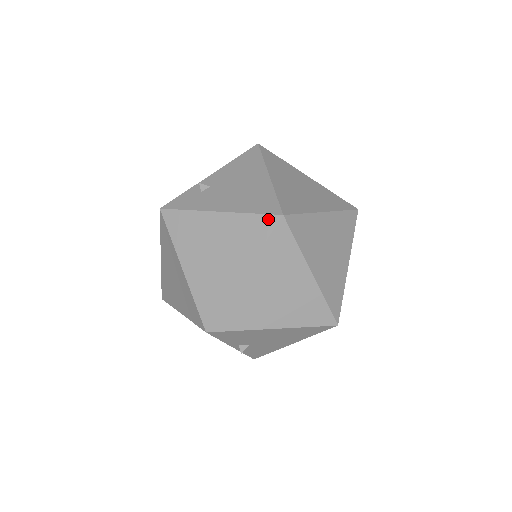
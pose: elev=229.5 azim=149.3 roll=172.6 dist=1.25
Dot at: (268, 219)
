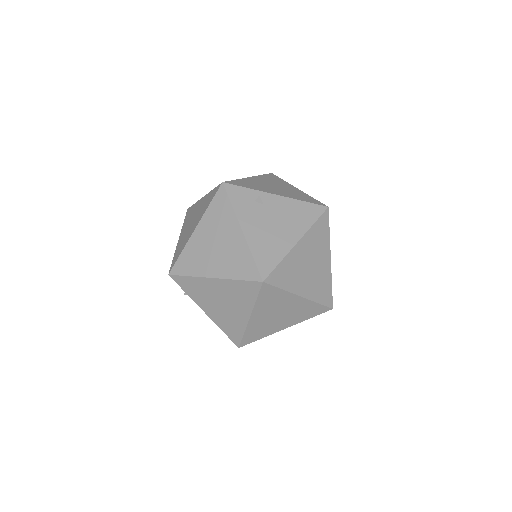
Dot at: (255, 272)
